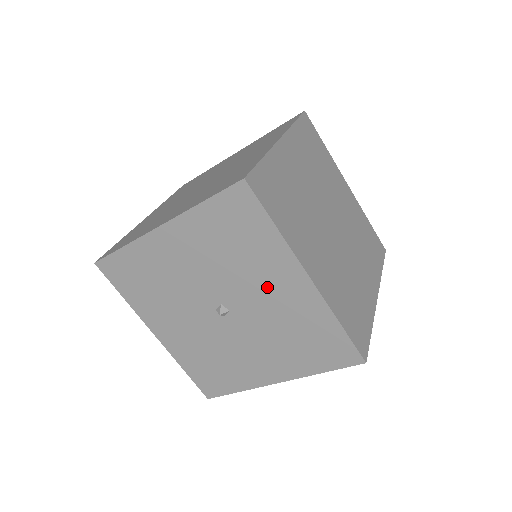
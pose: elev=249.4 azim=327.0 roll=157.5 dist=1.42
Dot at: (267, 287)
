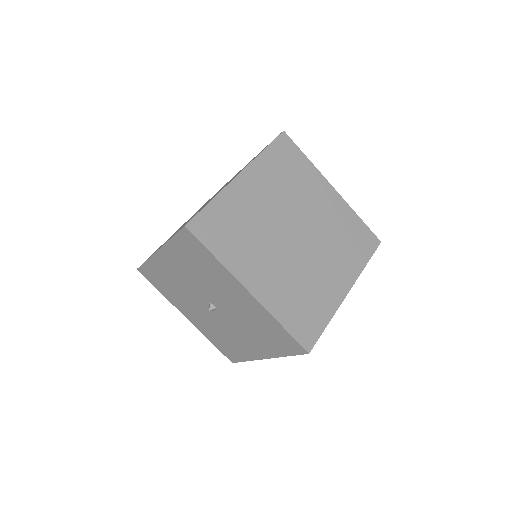
Dot at: (229, 295)
